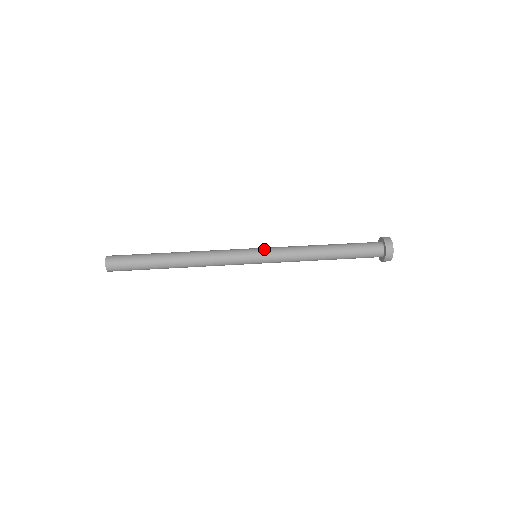
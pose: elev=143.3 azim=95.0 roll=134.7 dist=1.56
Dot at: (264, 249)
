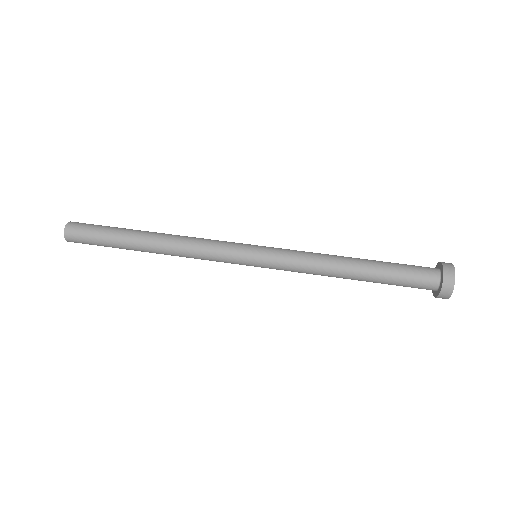
Dot at: occluded
